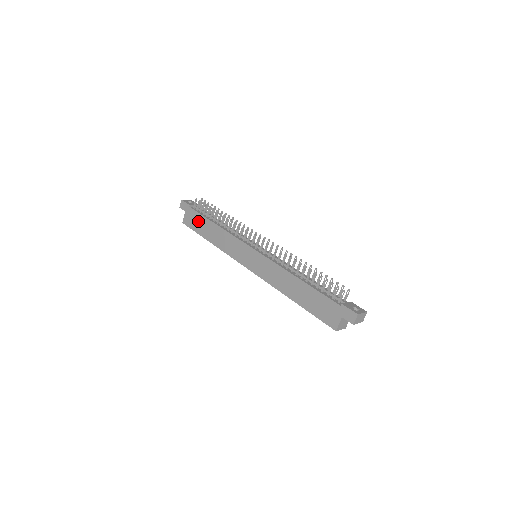
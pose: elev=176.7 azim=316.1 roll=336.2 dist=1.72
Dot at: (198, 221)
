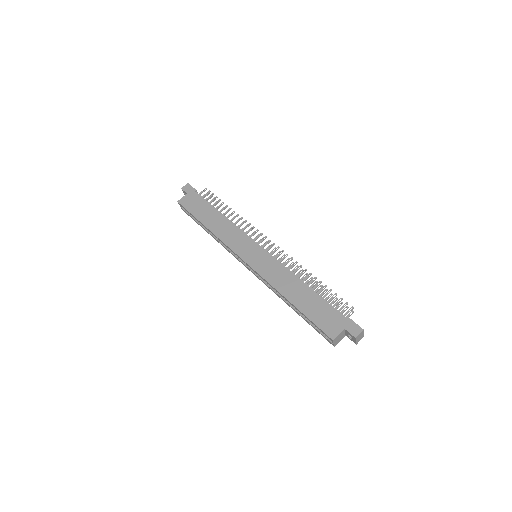
Dot at: (200, 206)
